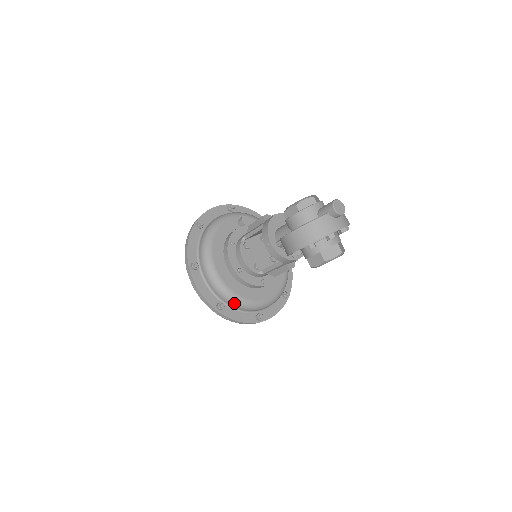
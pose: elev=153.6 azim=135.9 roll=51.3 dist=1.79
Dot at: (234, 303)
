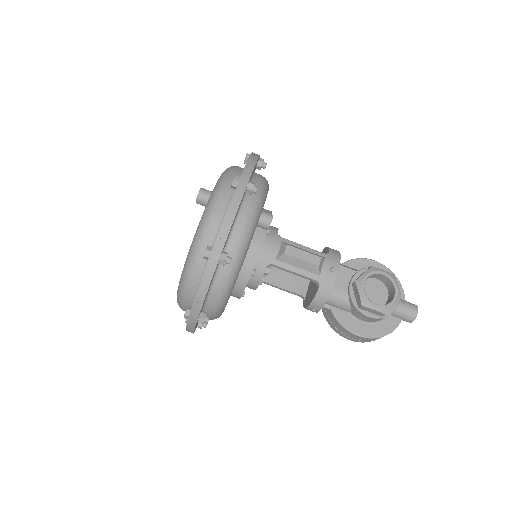
Dot at: occluded
